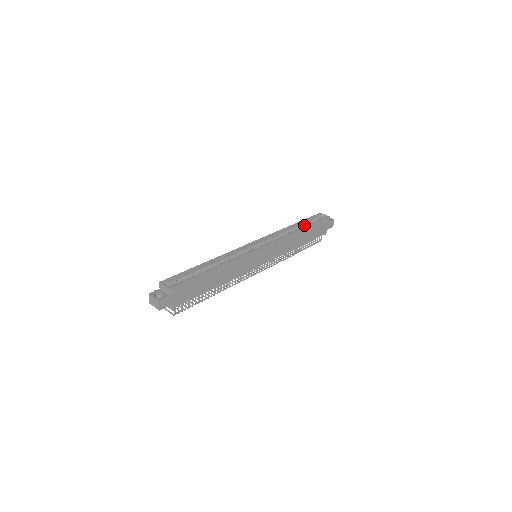
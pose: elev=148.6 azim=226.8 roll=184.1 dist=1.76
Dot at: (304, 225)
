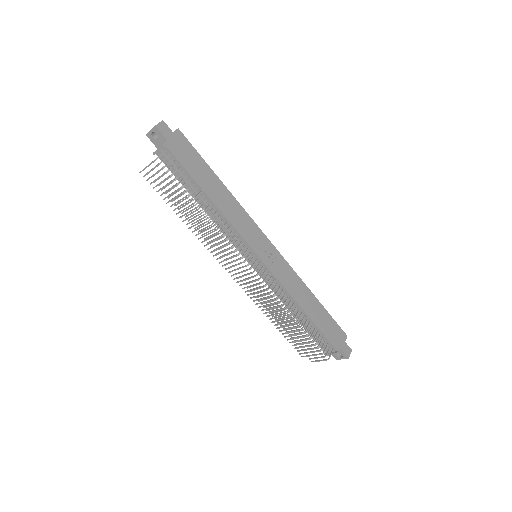
Dot at: occluded
